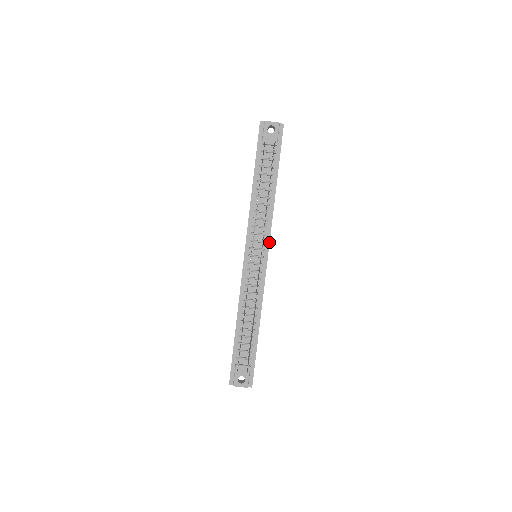
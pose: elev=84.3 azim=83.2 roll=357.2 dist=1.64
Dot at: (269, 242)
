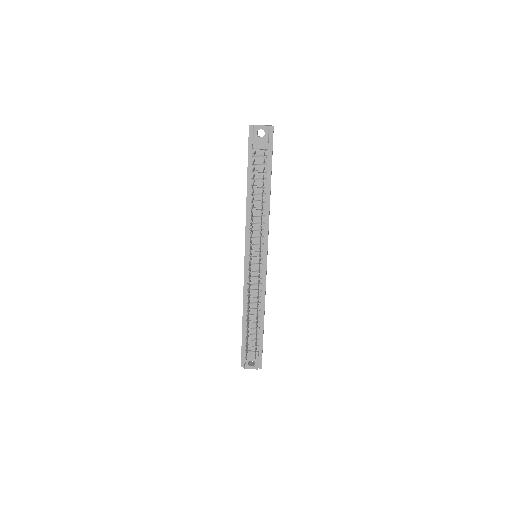
Dot at: (267, 244)
